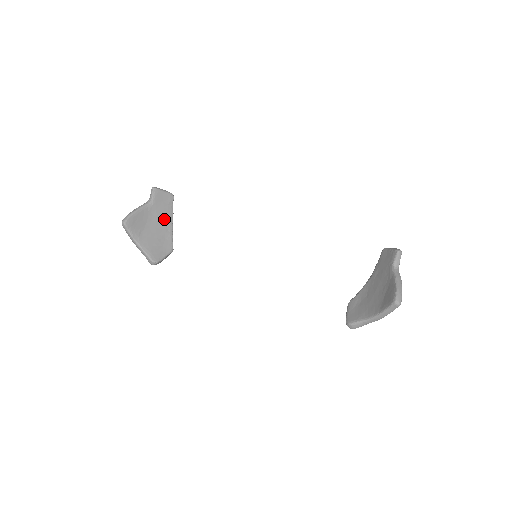
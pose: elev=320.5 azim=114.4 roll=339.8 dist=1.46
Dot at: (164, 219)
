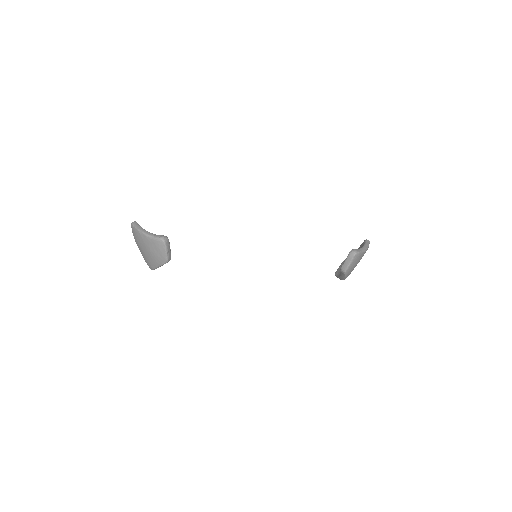
Dot at: occluded
